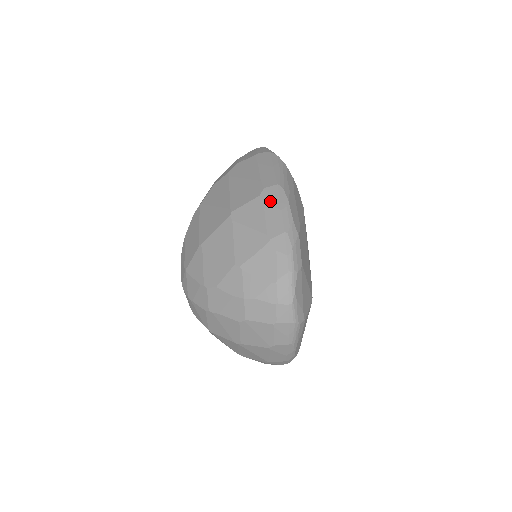
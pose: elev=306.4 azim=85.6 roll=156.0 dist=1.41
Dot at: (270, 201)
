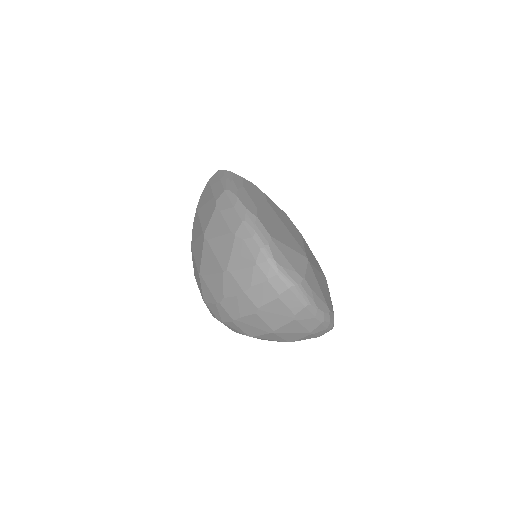
Dot at: (224, 206)
